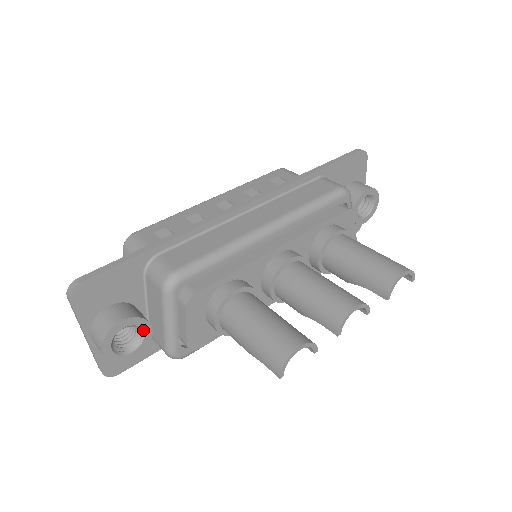
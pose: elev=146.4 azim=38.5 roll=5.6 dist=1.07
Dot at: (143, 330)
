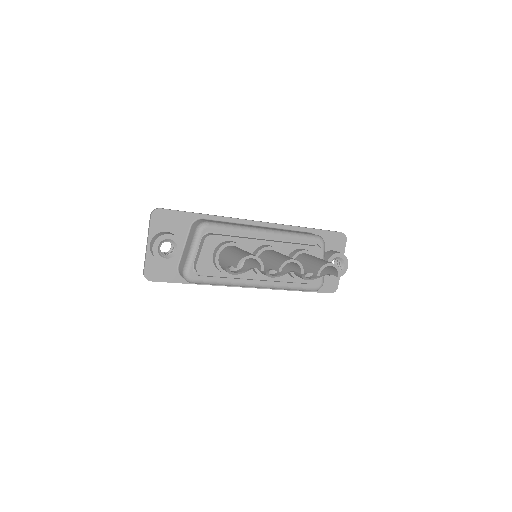
Dot at: (177, 249)
